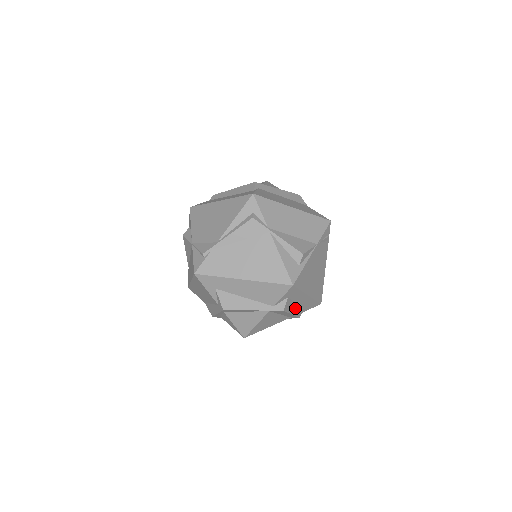
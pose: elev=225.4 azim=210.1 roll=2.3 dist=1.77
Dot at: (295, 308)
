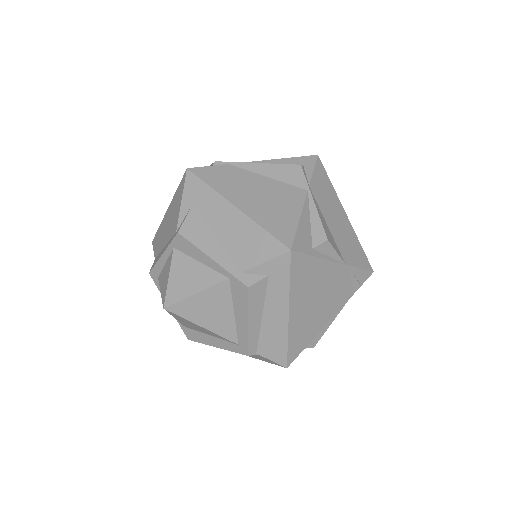
Dot at: (258, 322)
